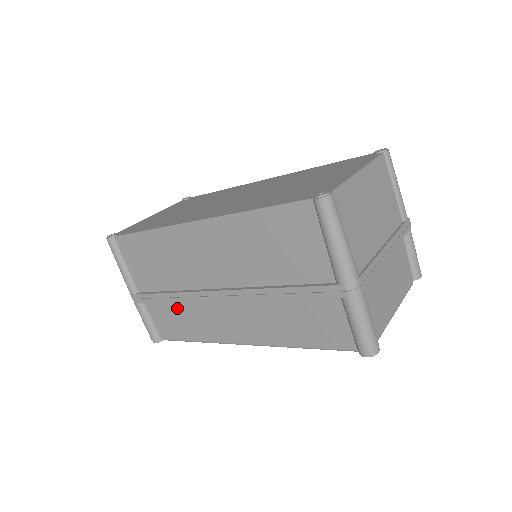
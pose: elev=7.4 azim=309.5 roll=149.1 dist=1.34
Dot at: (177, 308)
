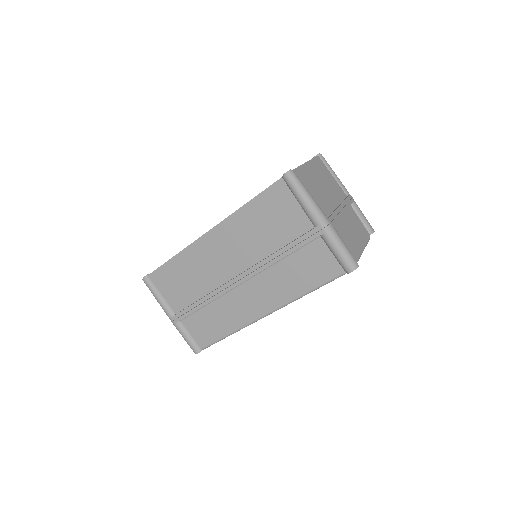
Dot at: (209, 311)
